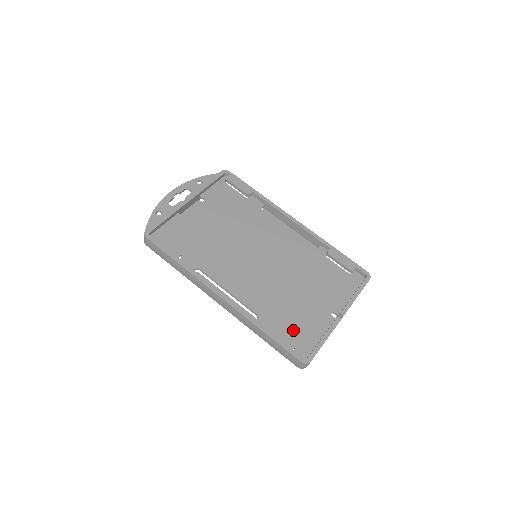
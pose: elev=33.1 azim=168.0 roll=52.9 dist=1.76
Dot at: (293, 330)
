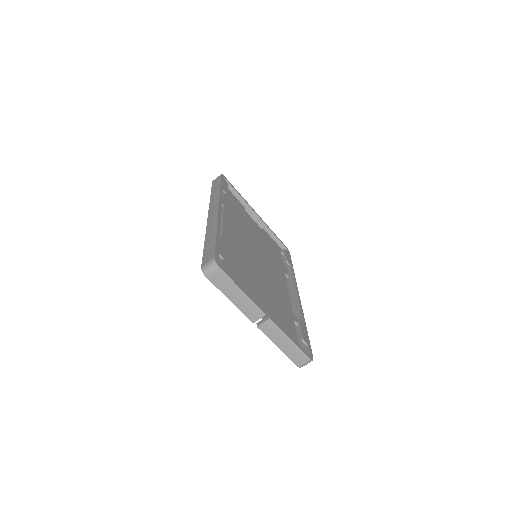
Dot at: (230, 266)
